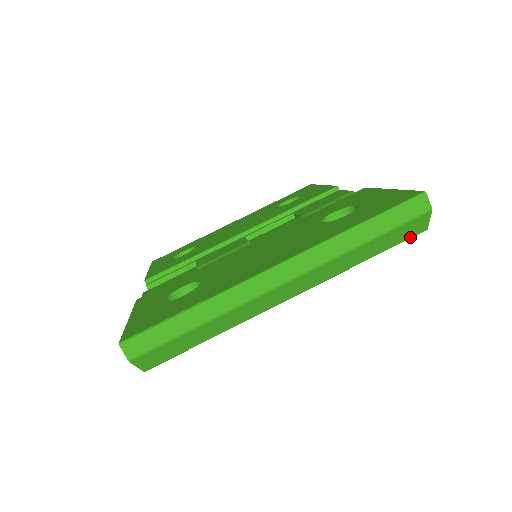
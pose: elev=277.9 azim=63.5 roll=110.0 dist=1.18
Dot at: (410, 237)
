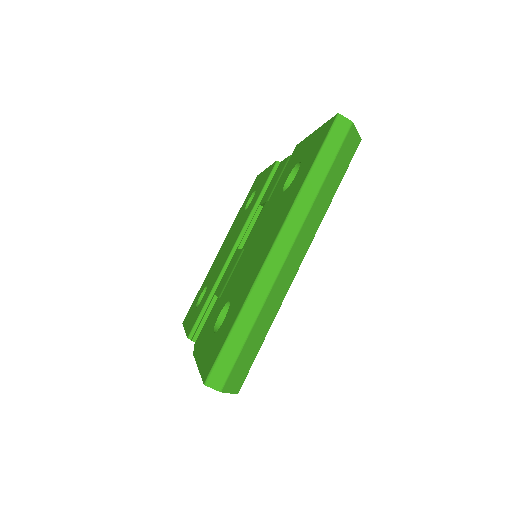
Dot at: (353, 154)
